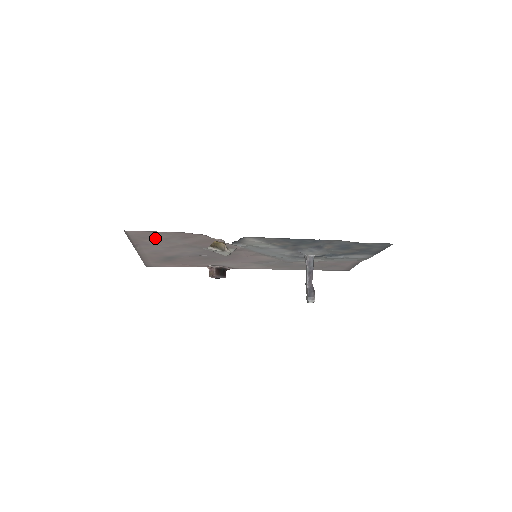
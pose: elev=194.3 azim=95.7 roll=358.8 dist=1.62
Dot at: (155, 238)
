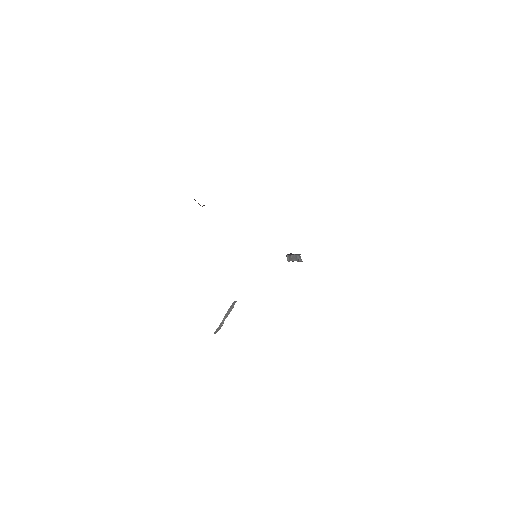
Dot at: occluded
